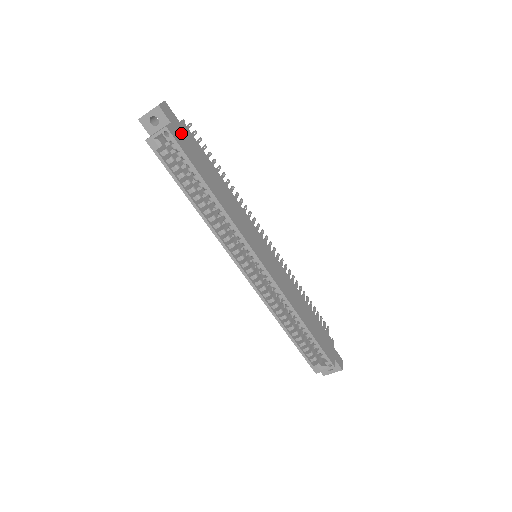
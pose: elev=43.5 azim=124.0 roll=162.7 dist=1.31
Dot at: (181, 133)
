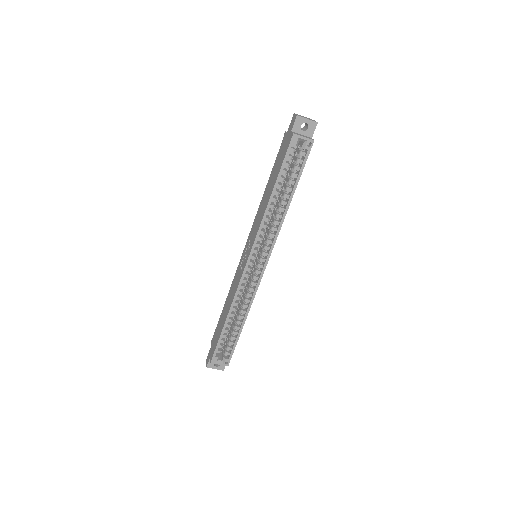
Dot at: occluded
